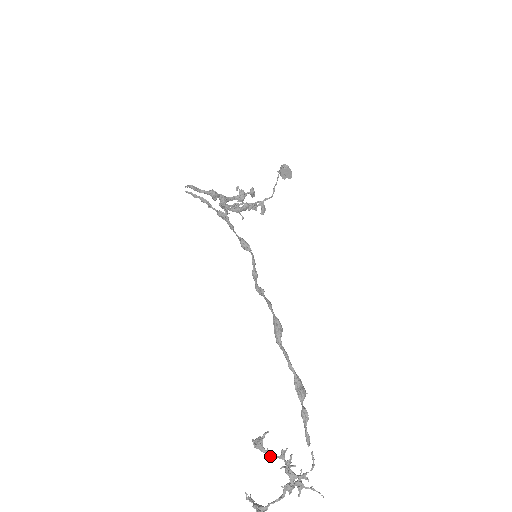
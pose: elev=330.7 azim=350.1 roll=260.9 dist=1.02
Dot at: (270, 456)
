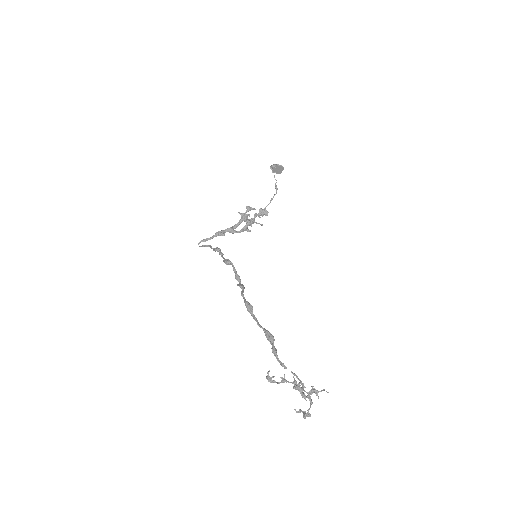
Dot at: occluded
